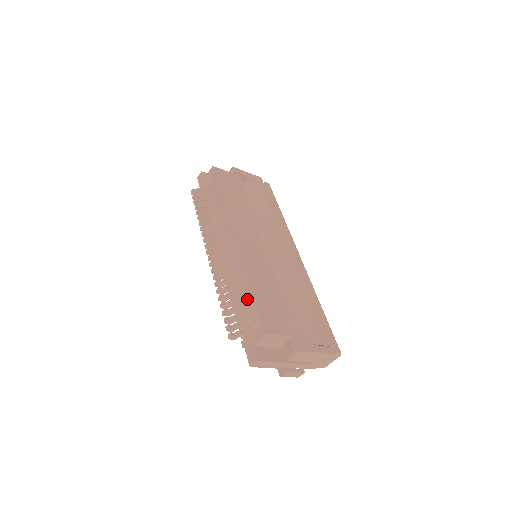
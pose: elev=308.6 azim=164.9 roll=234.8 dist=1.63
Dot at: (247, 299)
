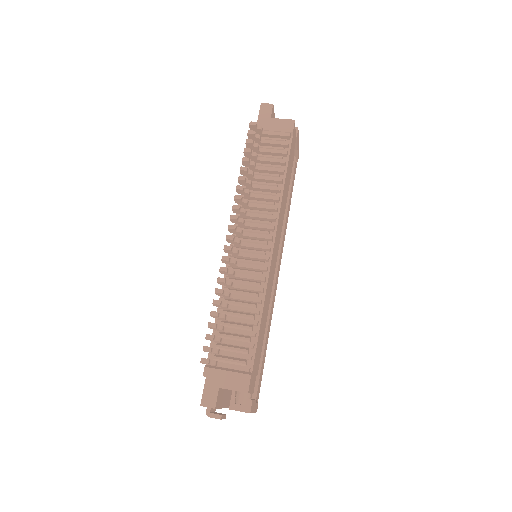
Dot at: (247, 333)
